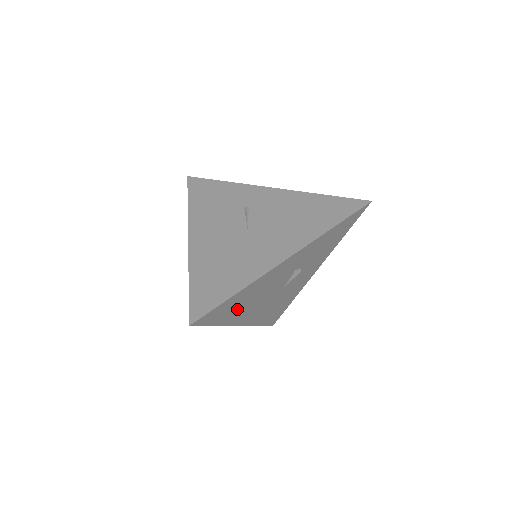
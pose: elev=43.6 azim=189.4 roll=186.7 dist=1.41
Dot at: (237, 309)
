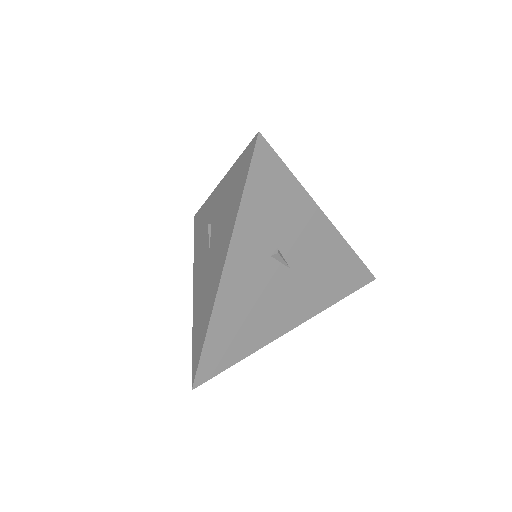
Dot at: (245, 334)
